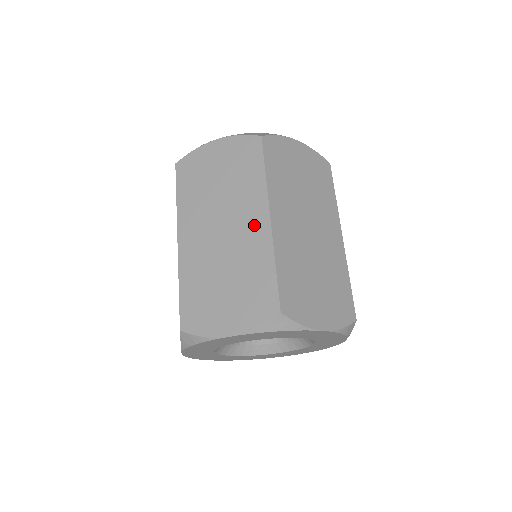
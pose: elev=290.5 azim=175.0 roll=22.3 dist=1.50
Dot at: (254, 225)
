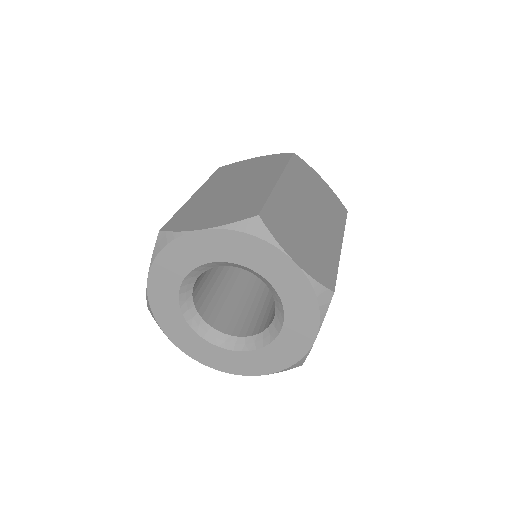
Dot at: (263, 182)
